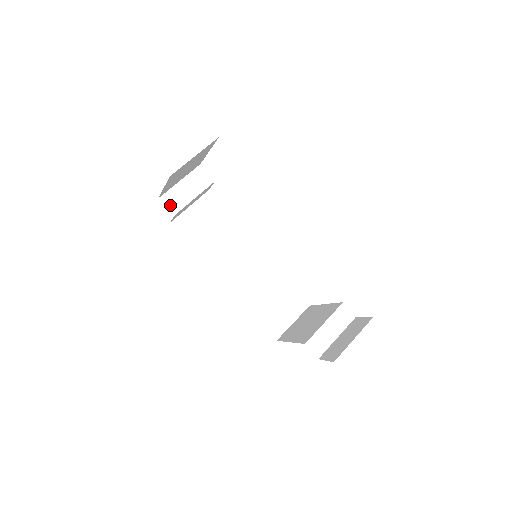
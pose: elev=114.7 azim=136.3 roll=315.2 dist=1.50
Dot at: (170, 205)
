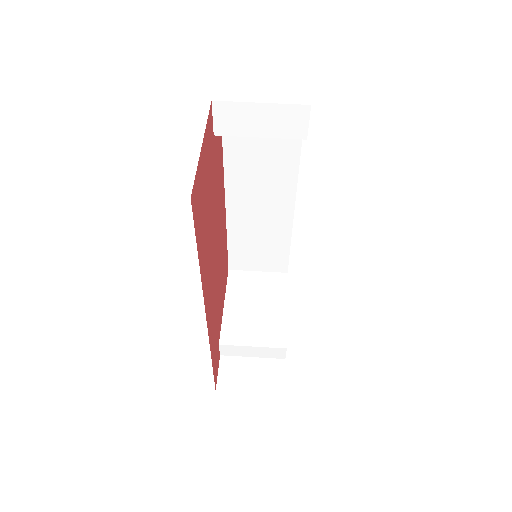
Dot at: (220, 120)
